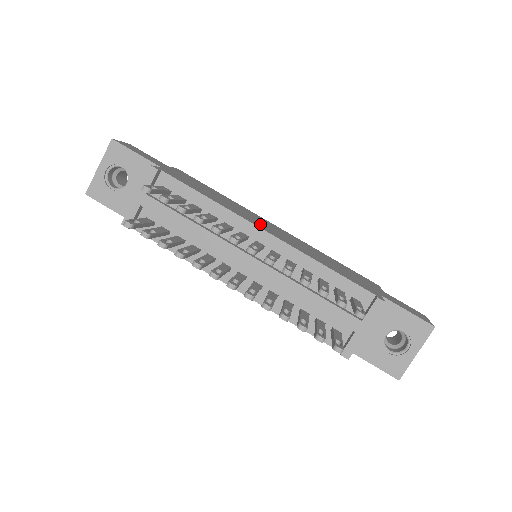
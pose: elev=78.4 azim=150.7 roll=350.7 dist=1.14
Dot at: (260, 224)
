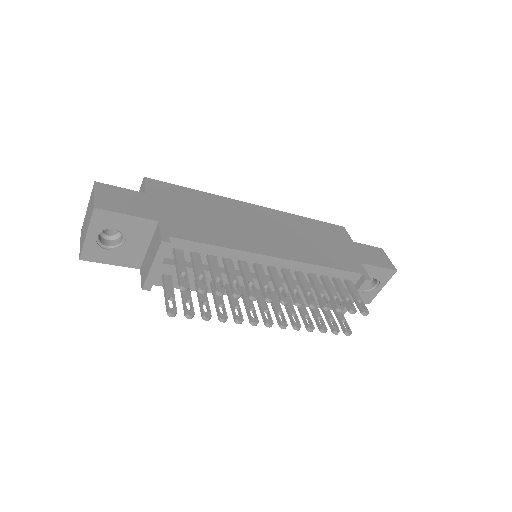
Dot at: (262, 240)
